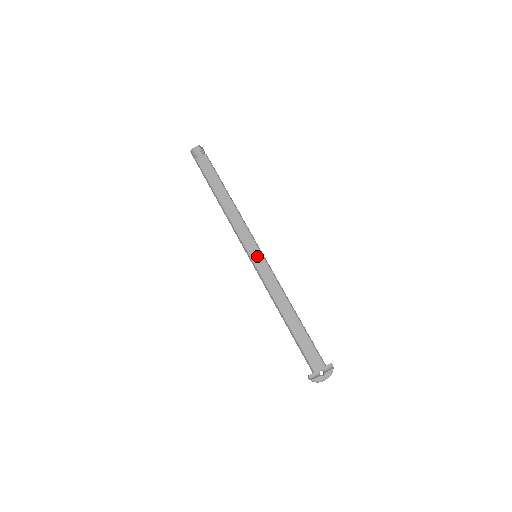
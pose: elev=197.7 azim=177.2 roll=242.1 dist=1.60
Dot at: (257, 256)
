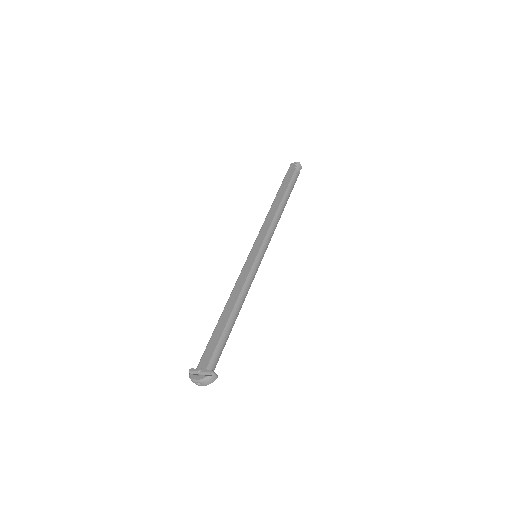
Dot at: (253, 254)
